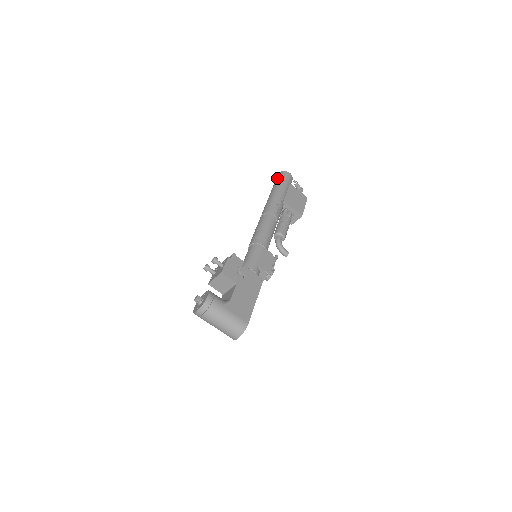
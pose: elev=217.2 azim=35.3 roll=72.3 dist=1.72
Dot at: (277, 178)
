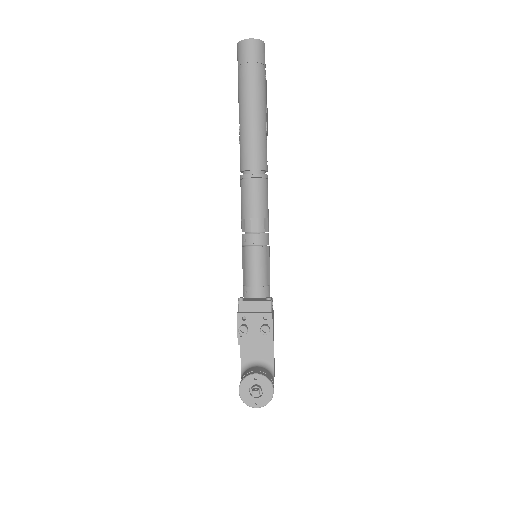
Dot at: (253, 60)
